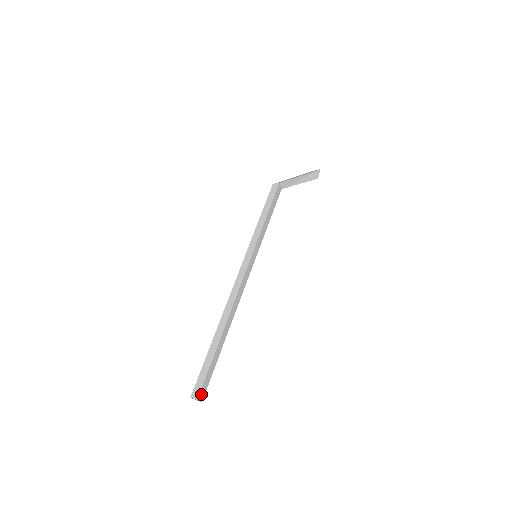
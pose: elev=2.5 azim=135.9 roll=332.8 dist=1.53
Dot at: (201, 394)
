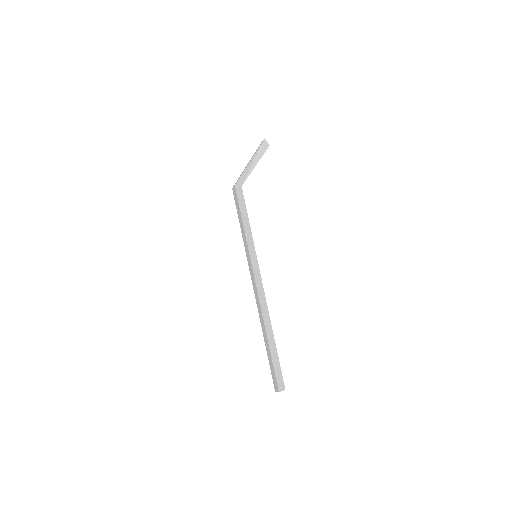
Dot at: (280, 386)
